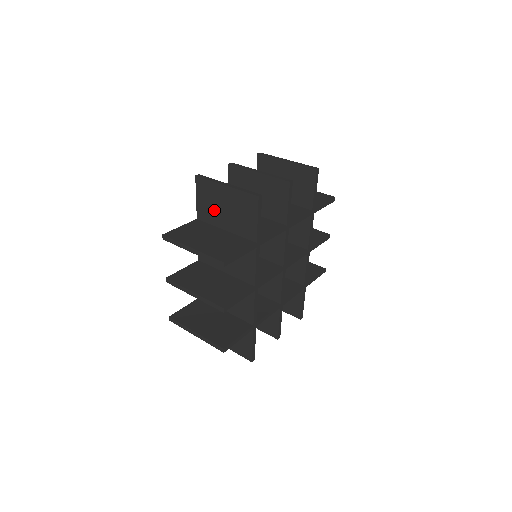
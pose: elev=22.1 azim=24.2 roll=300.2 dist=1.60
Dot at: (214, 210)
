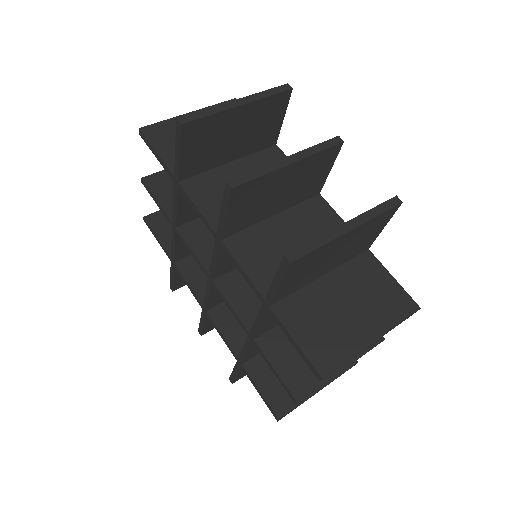
Dot at: (312, 272)
